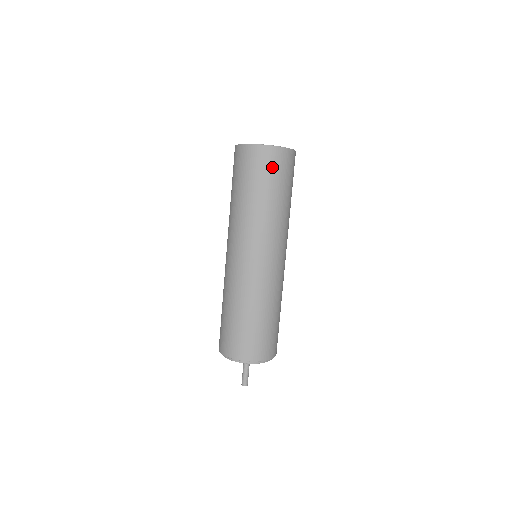
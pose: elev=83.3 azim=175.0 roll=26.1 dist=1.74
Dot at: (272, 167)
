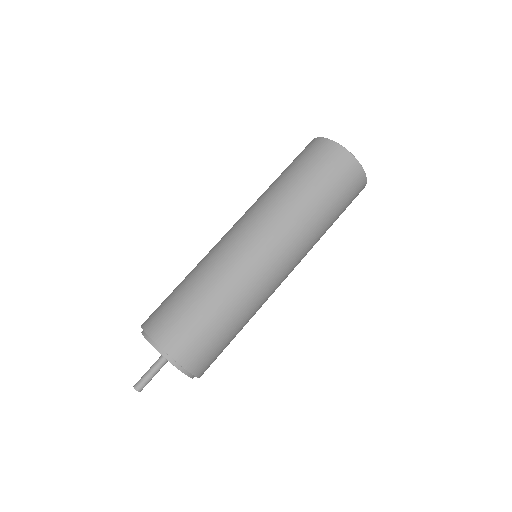
Dot at: (344, 180)
